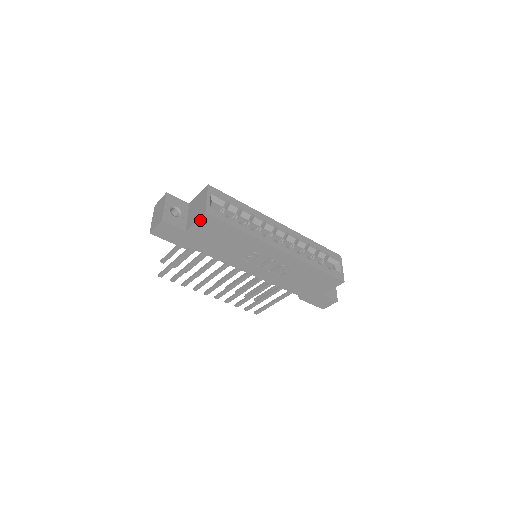
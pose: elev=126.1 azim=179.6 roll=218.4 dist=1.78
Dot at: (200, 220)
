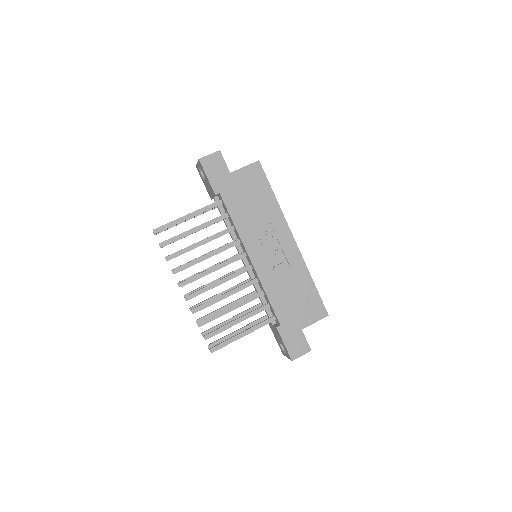
Dot at: (250, 166)
